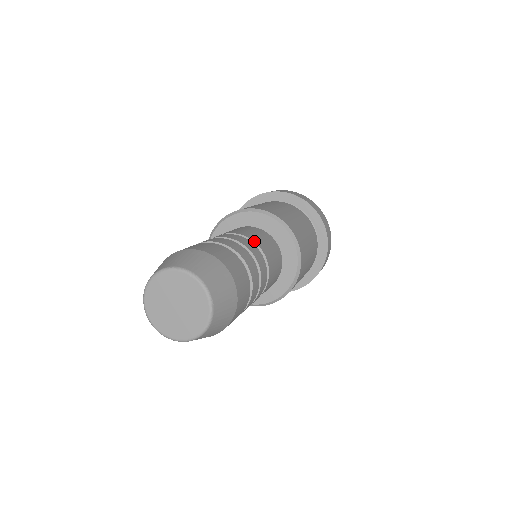
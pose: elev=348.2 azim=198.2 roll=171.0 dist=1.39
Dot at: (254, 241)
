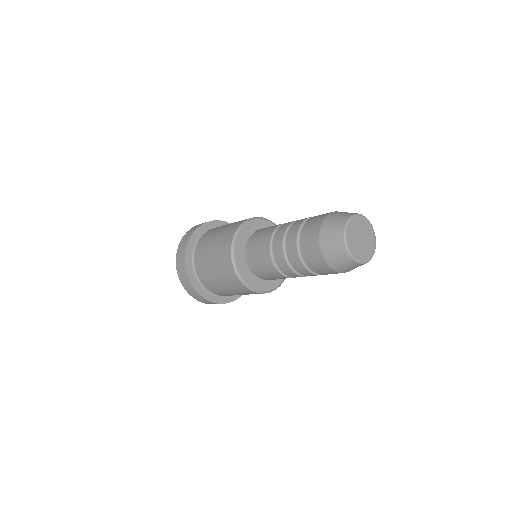
Dot at: occluded
